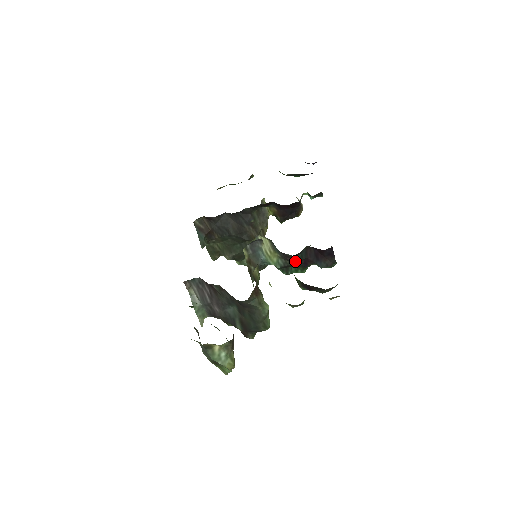
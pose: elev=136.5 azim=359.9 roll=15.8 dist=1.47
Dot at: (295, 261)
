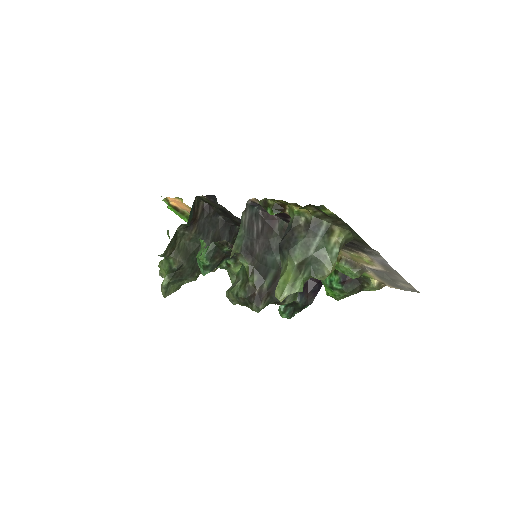
Dot at: occluded
